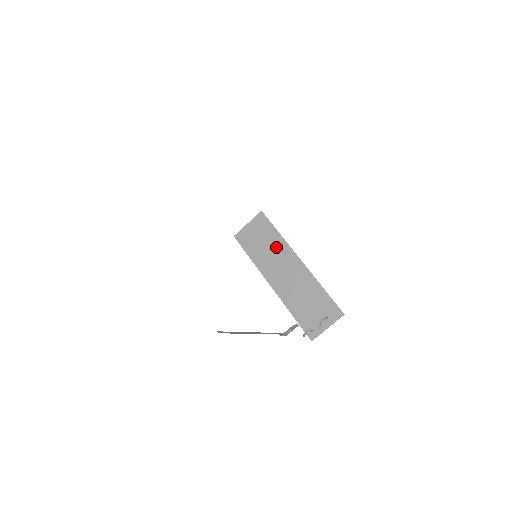
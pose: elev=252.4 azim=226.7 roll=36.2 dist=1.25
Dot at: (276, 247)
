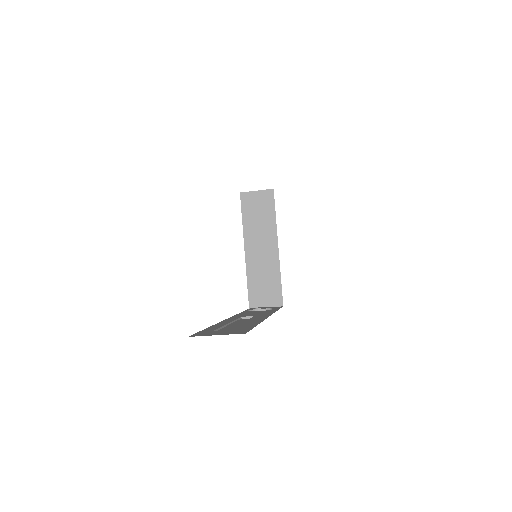
Dot at: (267, 225)
